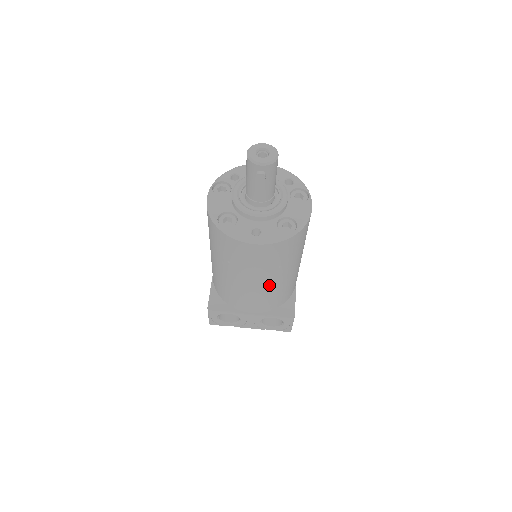
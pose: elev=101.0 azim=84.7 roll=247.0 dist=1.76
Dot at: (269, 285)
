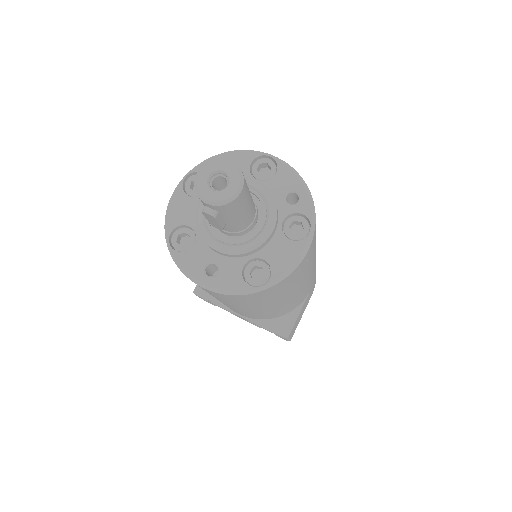
Dot at: (247, 310)
